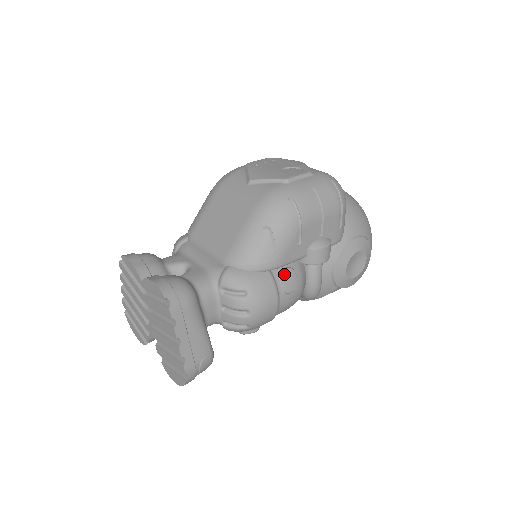
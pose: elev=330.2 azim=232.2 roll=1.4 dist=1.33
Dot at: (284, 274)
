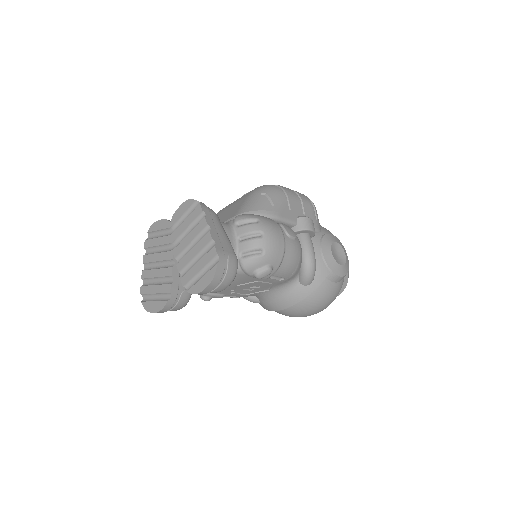
Dot at: (283, 224)
